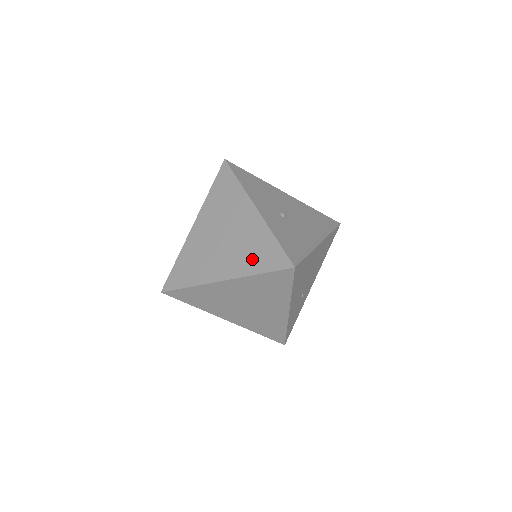
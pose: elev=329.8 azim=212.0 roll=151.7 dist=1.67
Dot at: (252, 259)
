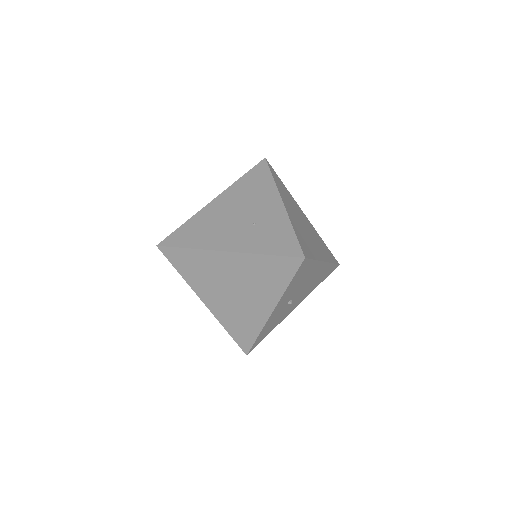
Dot at: (233, 323)
